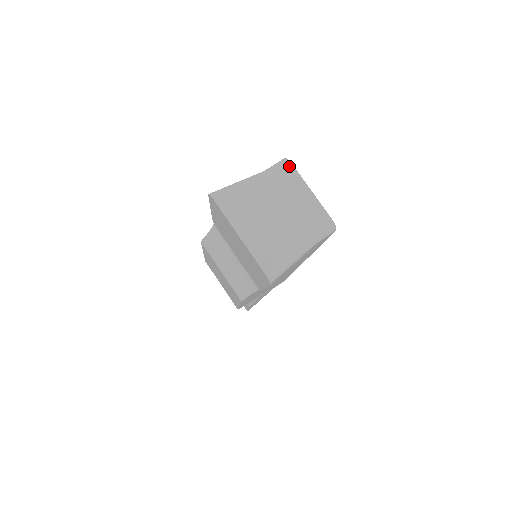
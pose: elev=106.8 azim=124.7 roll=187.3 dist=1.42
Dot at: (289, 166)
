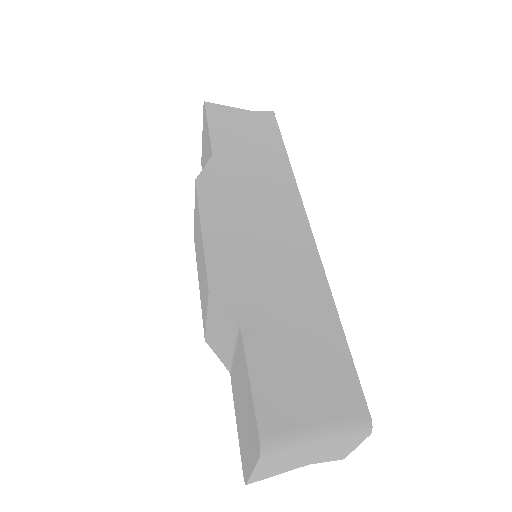
Dot at: occluded
